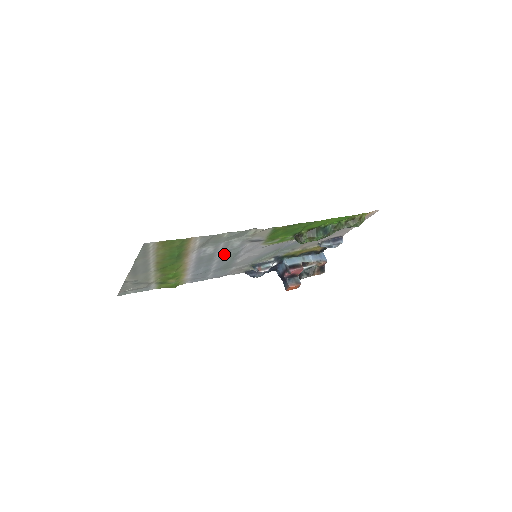
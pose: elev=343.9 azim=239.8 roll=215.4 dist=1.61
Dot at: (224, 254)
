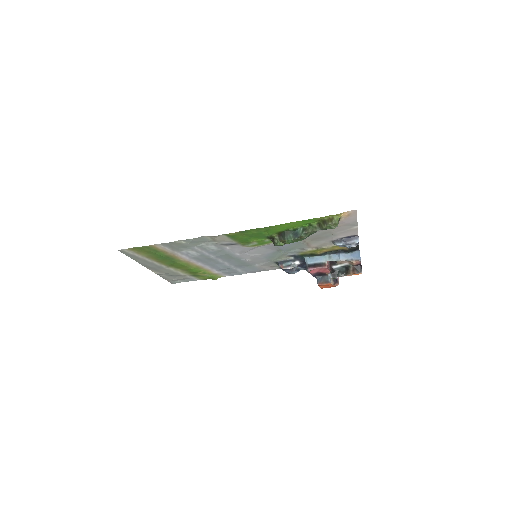
Dot at: (217, 255)
